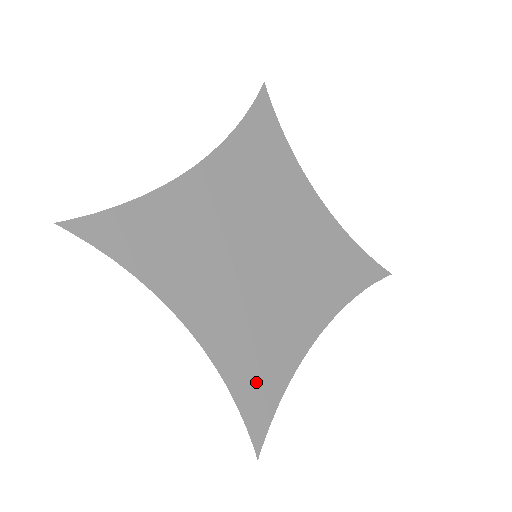
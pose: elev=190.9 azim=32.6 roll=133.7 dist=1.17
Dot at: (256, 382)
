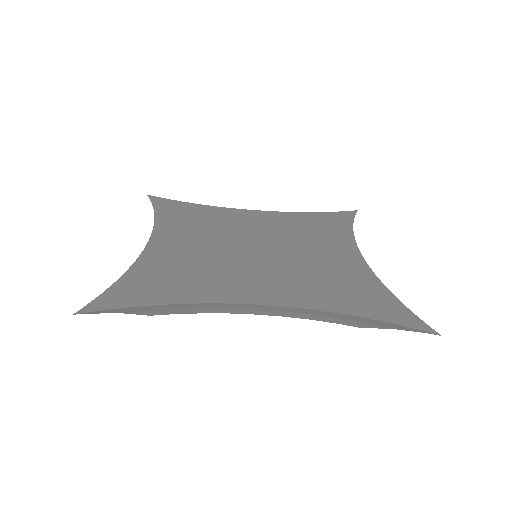
Dot at: (152, 283)
